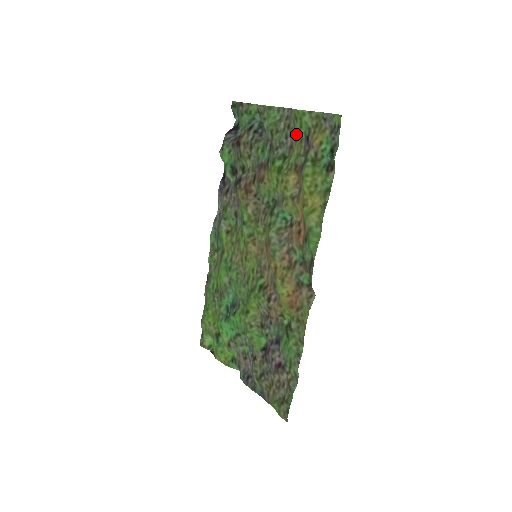
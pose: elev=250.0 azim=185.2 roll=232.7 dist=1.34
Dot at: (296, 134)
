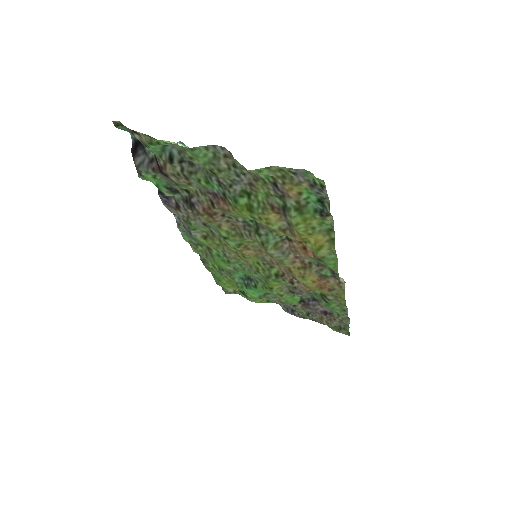
Dot at: (252, 175)
